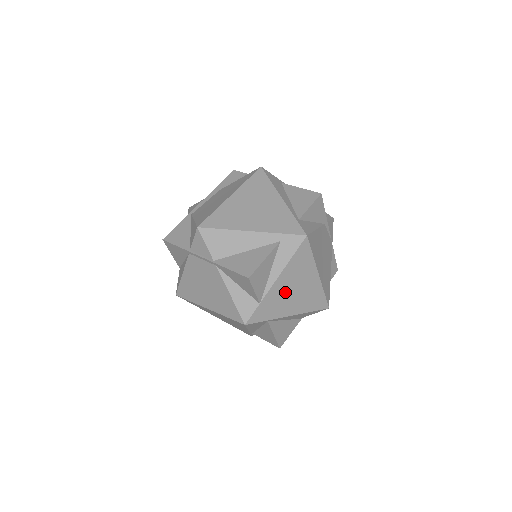
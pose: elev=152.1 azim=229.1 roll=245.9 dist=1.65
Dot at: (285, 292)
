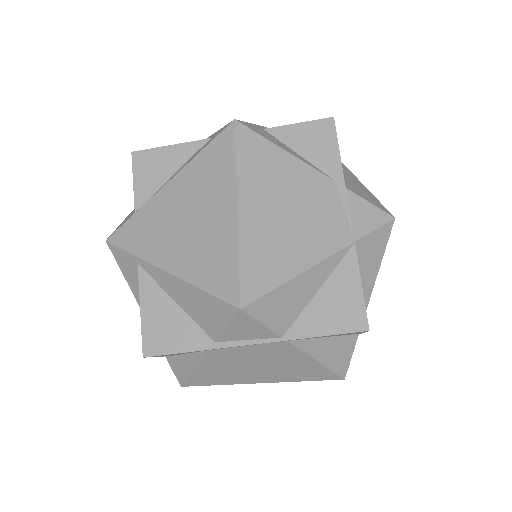
Dot at: (174, 214)
